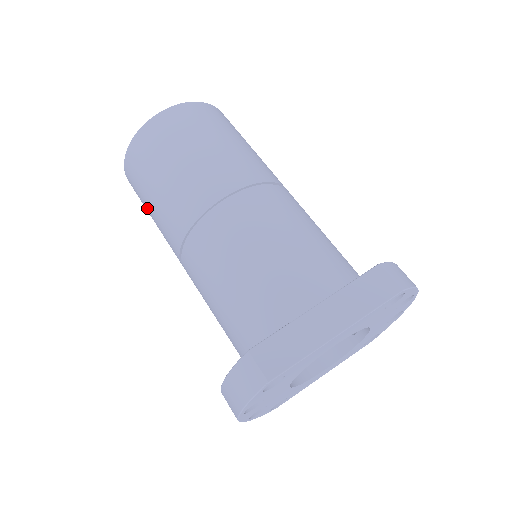
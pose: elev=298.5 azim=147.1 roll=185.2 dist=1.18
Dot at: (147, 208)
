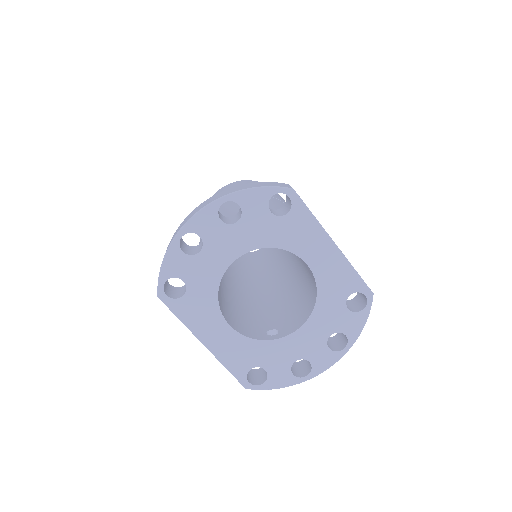
Dot at: occluded
